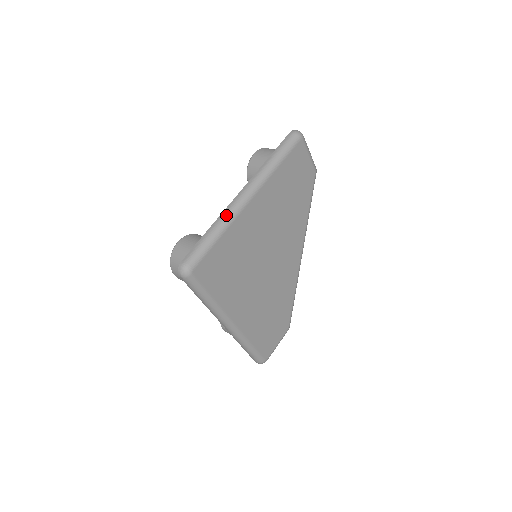
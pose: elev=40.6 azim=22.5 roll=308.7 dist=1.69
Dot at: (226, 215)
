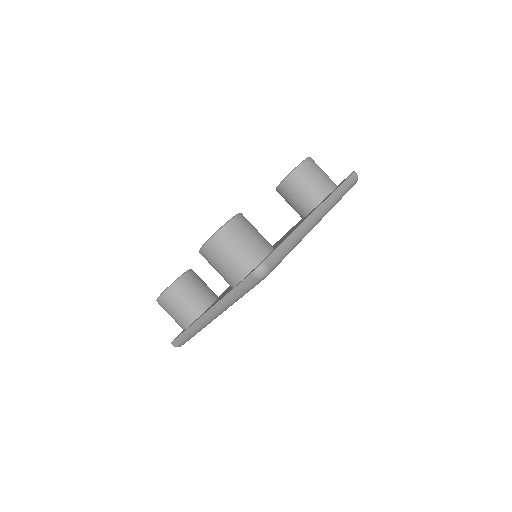
Dot at: (305, 229)
